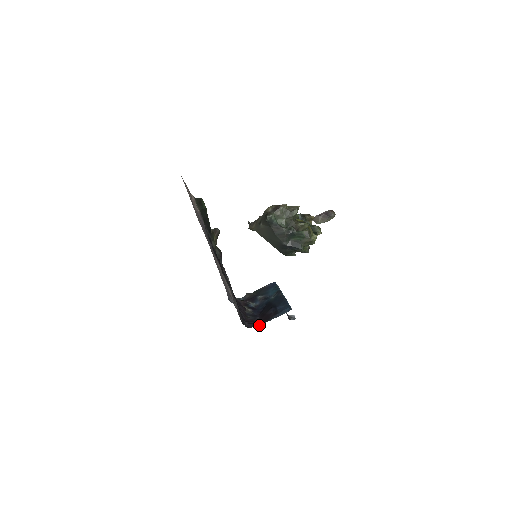
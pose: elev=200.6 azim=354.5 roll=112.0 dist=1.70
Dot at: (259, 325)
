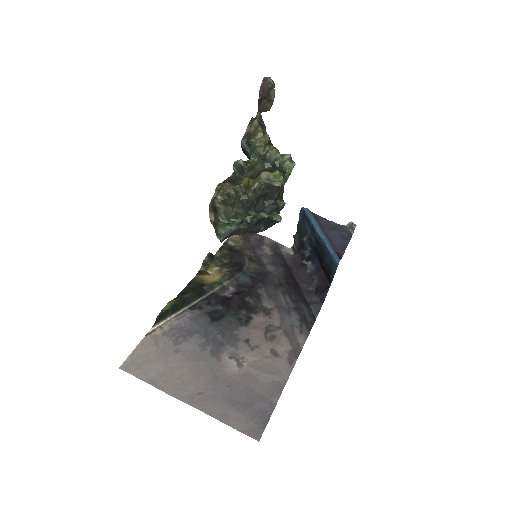
Dot at: (329, 285)
